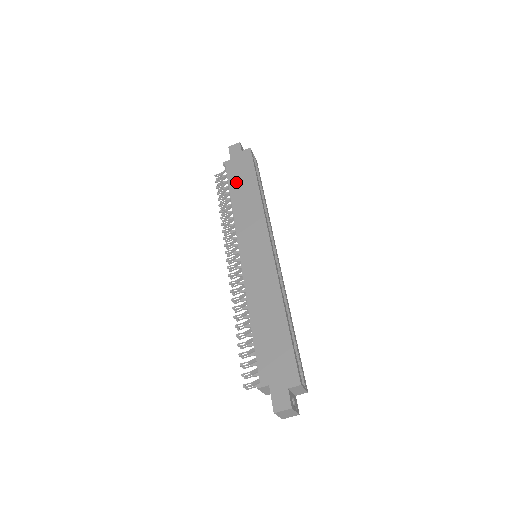
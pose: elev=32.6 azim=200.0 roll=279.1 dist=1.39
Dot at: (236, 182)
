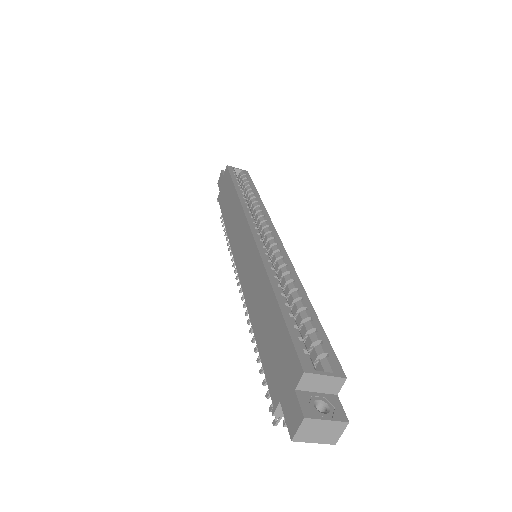
Dot at: (224, 205)
